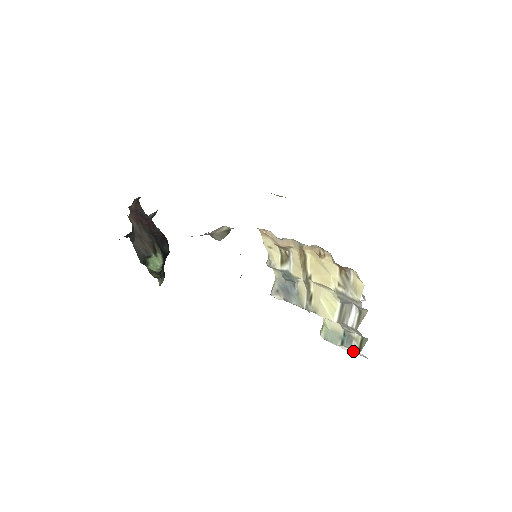
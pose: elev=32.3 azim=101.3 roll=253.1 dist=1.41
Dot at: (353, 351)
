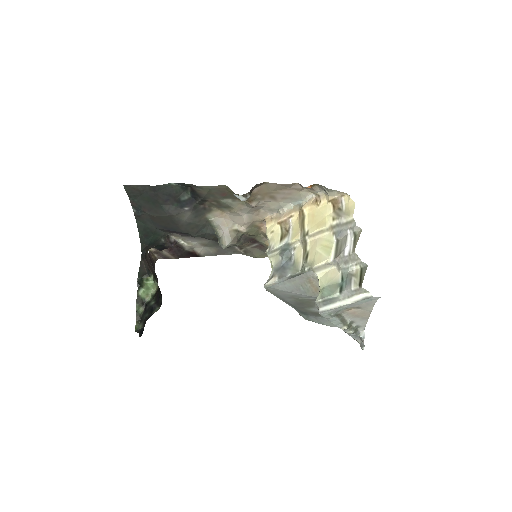
Dot at: (354, 299)
